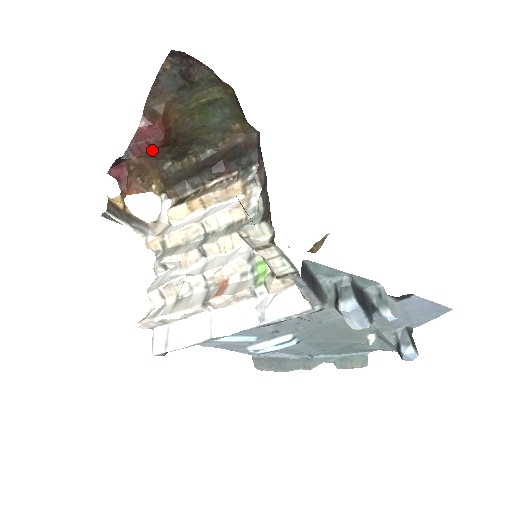
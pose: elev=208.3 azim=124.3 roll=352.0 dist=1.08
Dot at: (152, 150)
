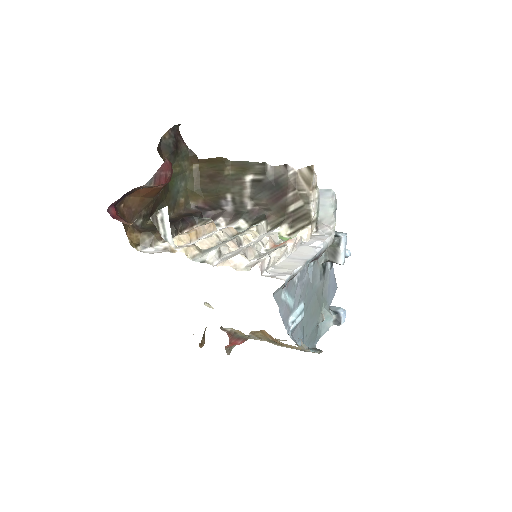
Dot at: (139, 200)
